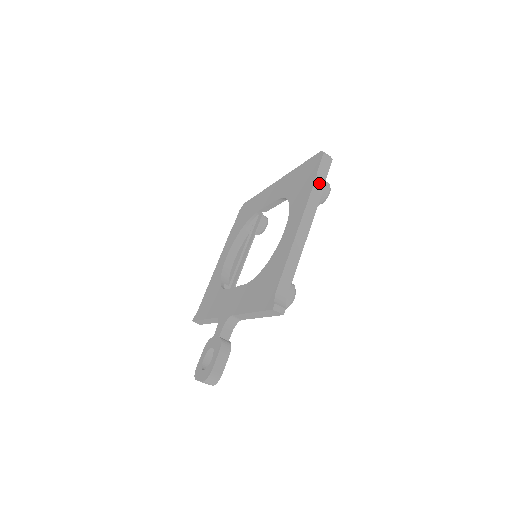
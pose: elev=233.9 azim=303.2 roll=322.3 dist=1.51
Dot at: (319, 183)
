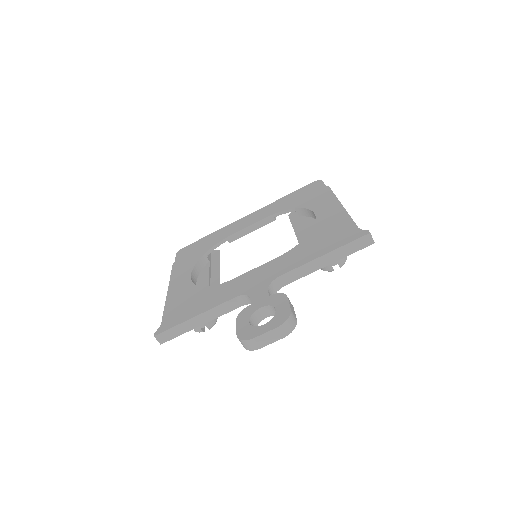
Dot at: occluded
